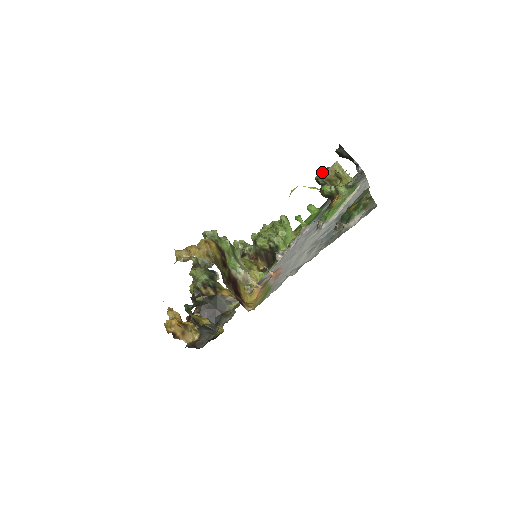
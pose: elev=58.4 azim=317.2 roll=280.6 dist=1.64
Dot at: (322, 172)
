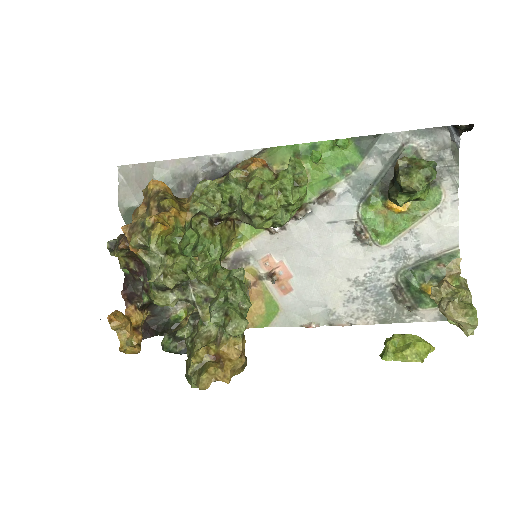
Dot at: (420, 190)
